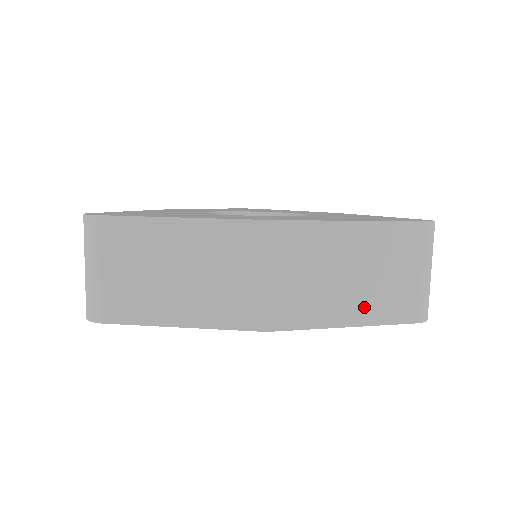
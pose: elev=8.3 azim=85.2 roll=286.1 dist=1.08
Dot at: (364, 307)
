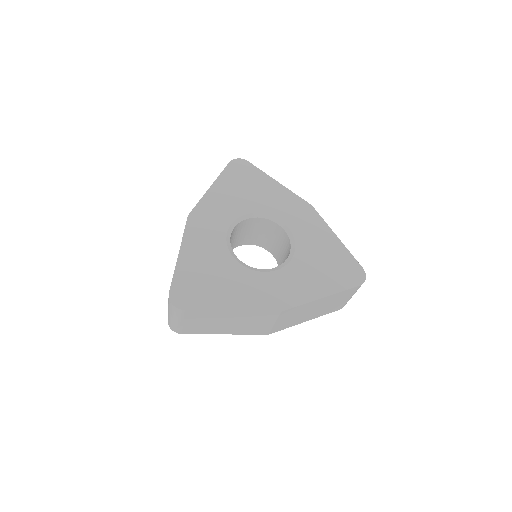
Dot at: (317, 315)
